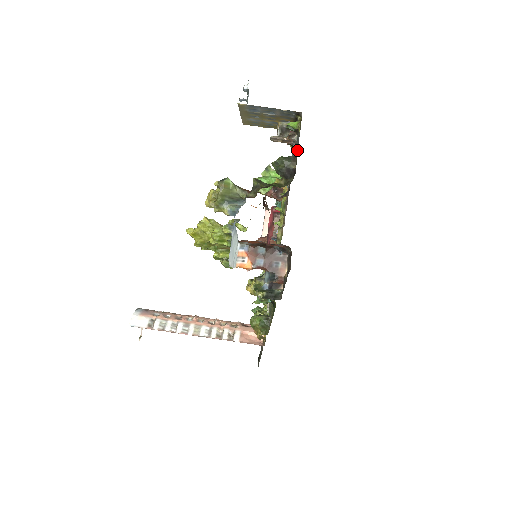
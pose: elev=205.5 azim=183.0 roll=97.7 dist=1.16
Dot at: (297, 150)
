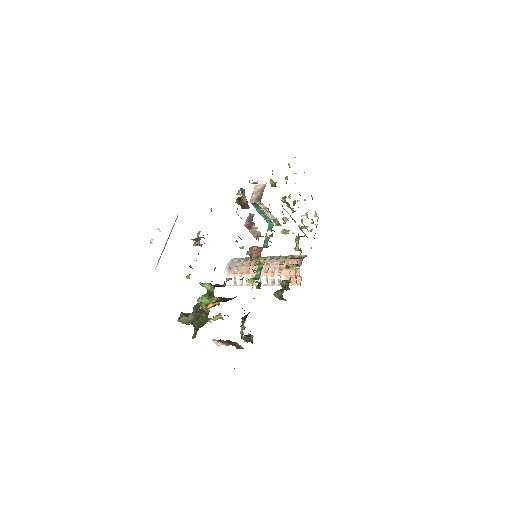
Dot at: occluded
